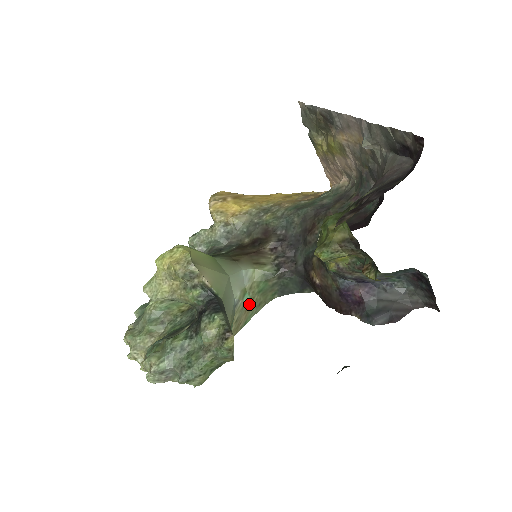
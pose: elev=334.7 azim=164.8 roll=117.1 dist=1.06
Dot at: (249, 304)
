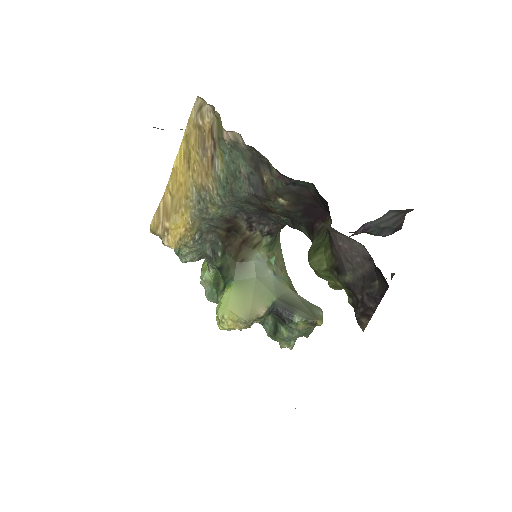
Dot at: (275, 257)
